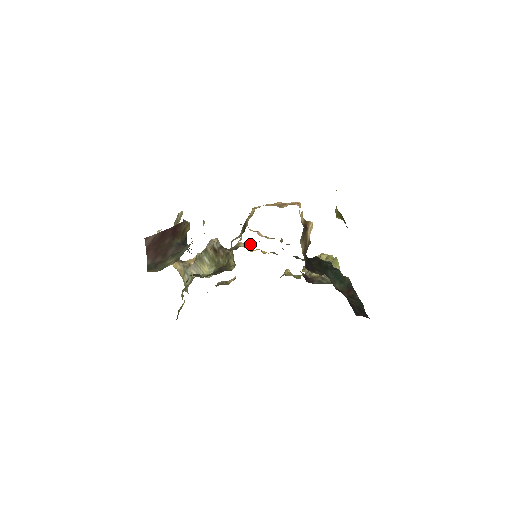
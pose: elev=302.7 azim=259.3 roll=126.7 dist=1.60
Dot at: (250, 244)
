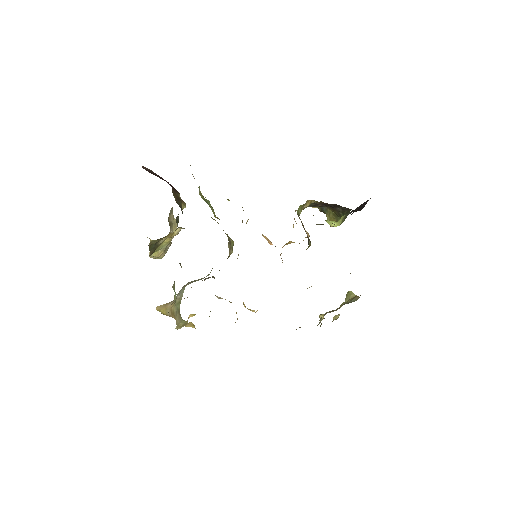
Dot at: occluded
